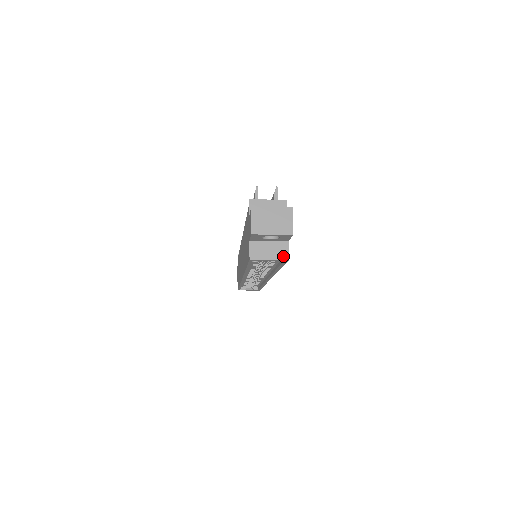
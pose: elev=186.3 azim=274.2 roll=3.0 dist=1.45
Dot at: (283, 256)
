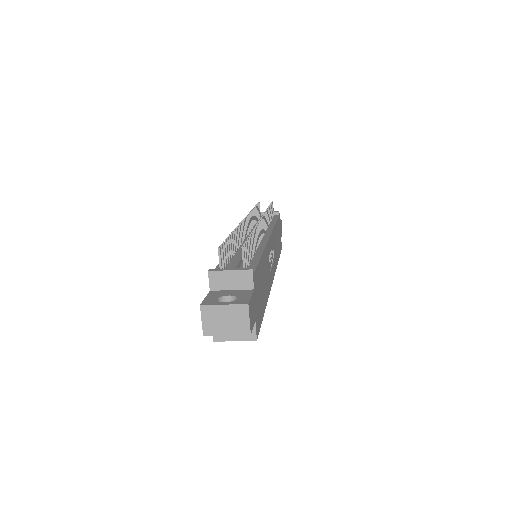
Dot at: (250, 337)
